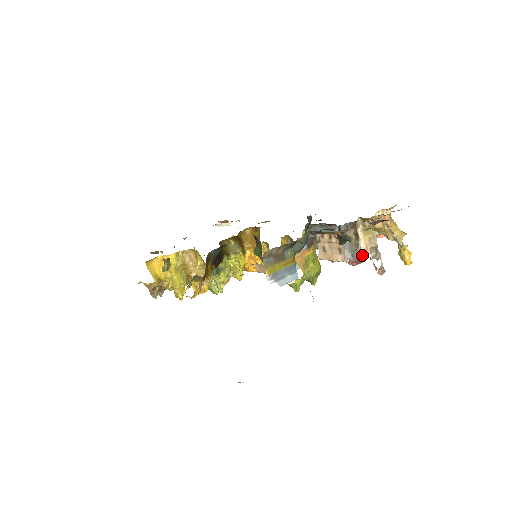
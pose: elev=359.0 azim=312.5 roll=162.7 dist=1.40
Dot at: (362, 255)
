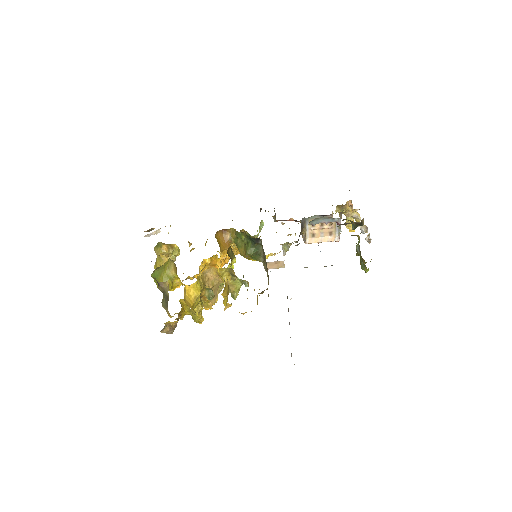
Dot at: occluded
